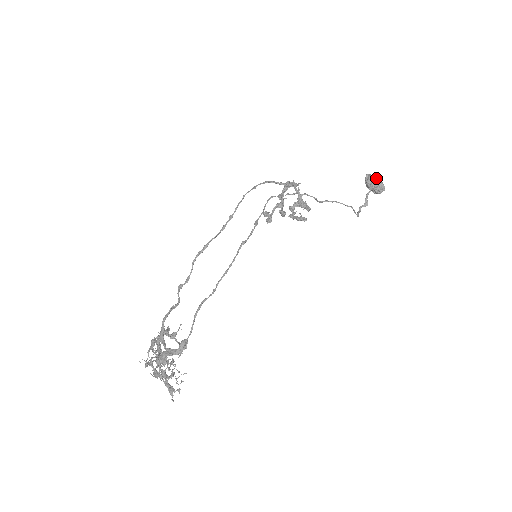
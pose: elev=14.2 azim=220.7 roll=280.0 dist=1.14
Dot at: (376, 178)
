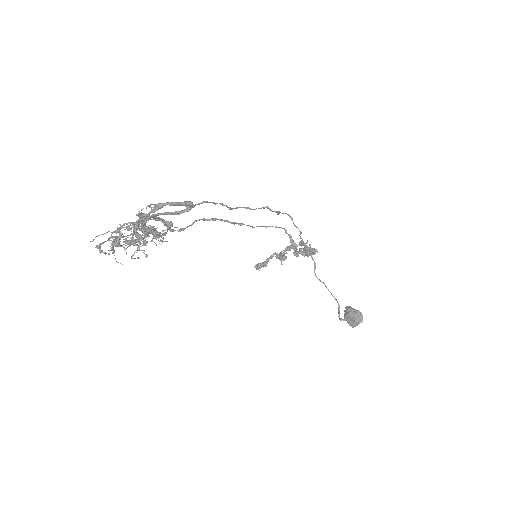
Dot at: occluded
